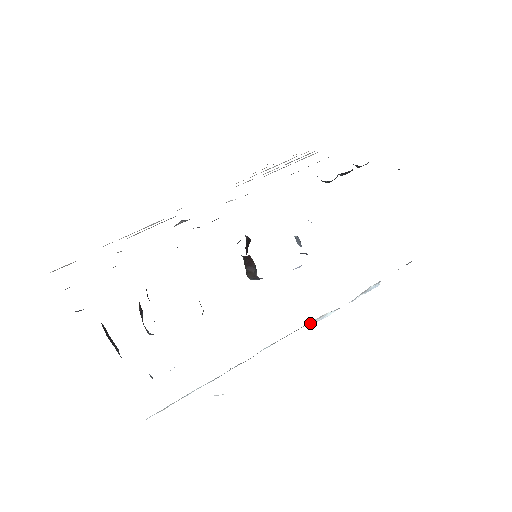
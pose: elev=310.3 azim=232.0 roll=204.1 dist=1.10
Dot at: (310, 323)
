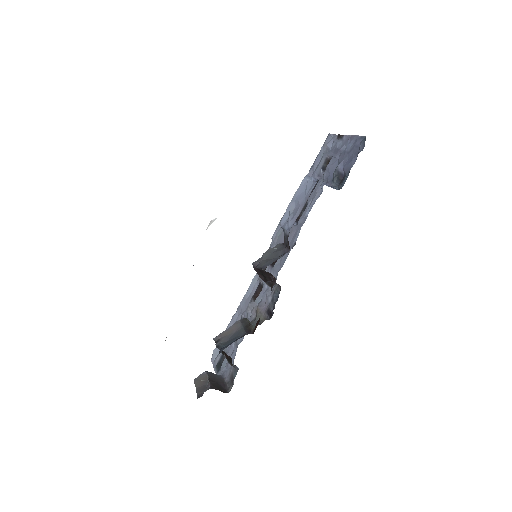
Dot at: occluded
